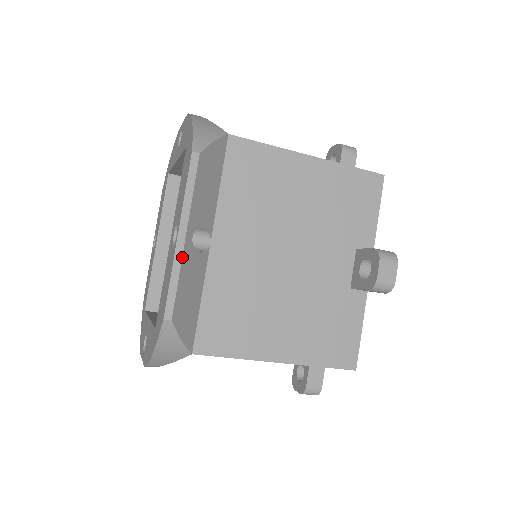
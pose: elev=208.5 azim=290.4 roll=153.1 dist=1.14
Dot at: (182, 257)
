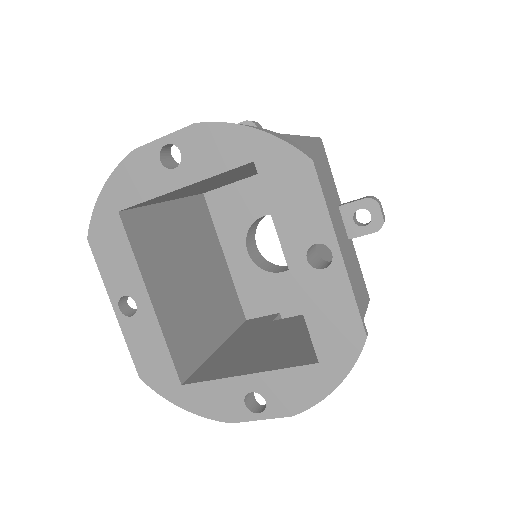
Dot at: (348, 271)
